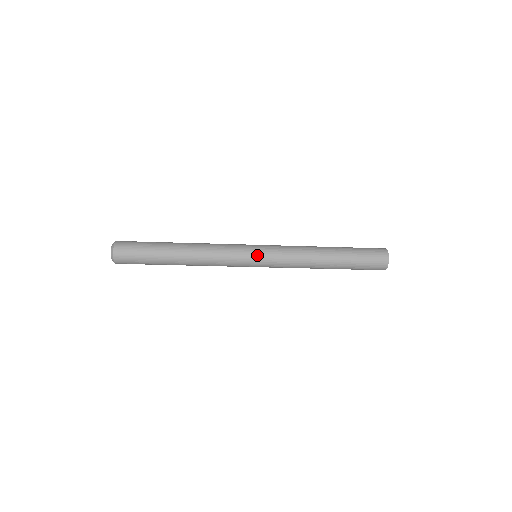
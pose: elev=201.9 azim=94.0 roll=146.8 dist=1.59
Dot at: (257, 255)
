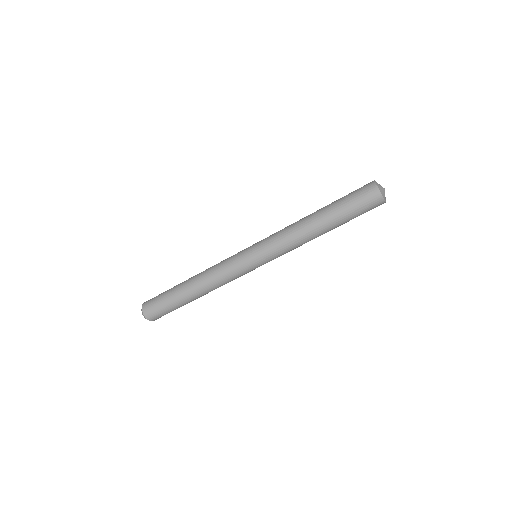
Dot at: (250, 249)
